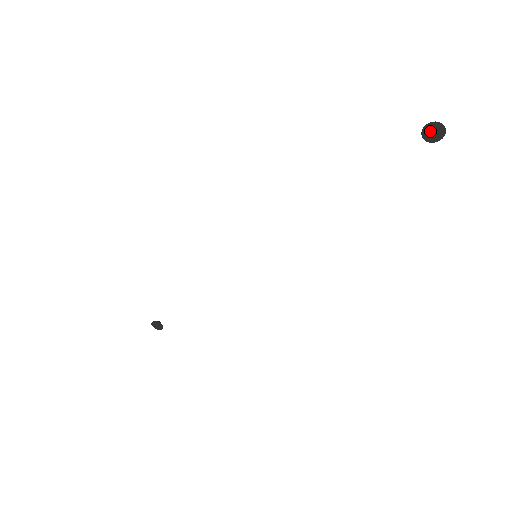
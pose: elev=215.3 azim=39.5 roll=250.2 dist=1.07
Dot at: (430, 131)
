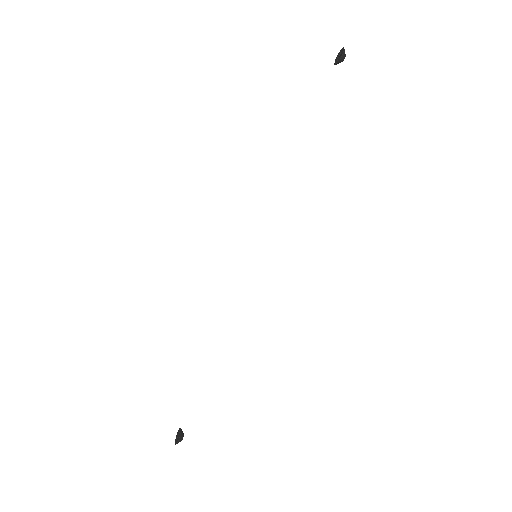
Dot at: (338, 58)
